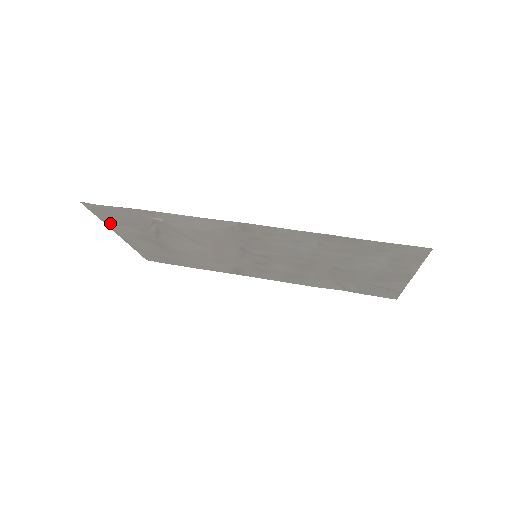
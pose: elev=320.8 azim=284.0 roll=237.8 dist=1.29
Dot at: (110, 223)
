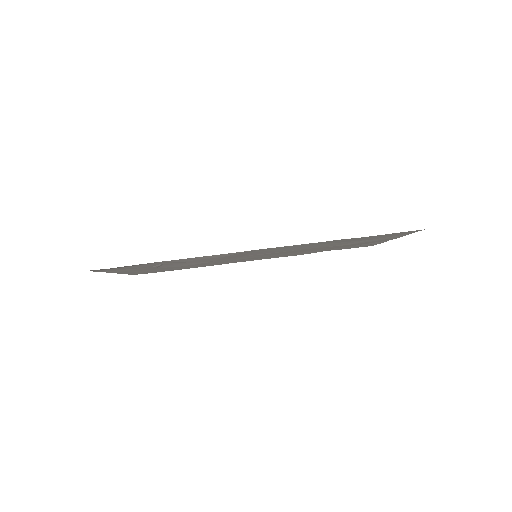
Dot at: (111, 271)
